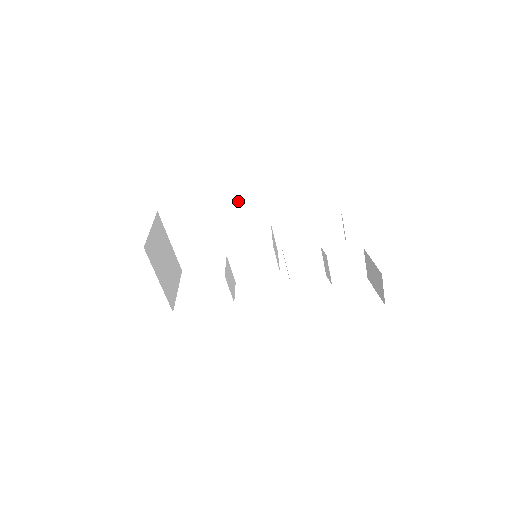
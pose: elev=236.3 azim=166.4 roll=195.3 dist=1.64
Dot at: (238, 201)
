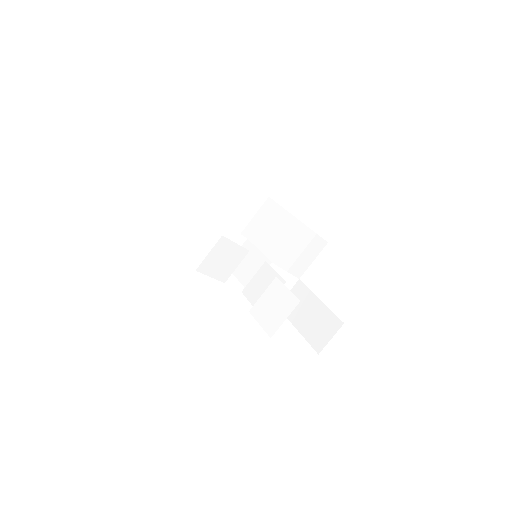
Dot at: (306, 238)
